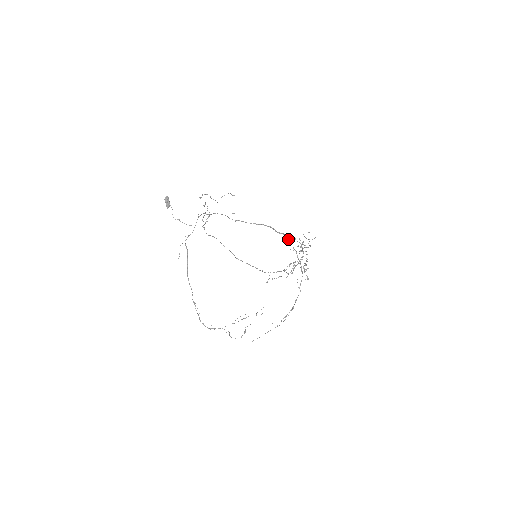
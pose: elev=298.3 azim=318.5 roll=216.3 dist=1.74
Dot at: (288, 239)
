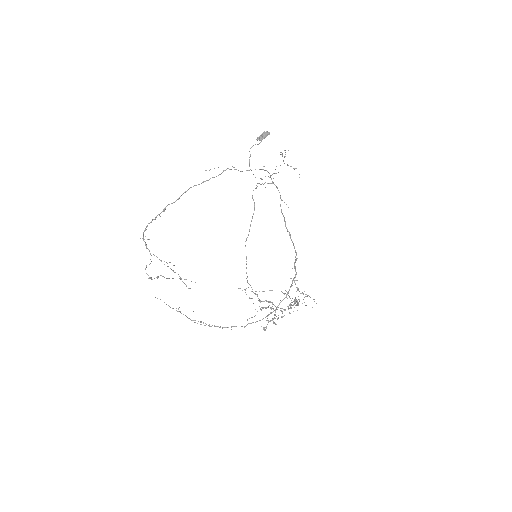
Dot at: (293, 280)
